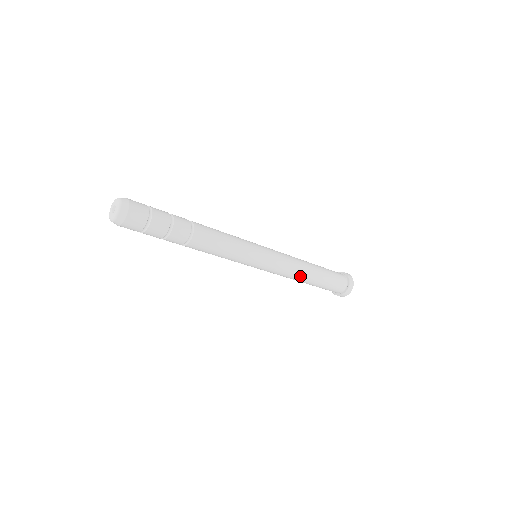
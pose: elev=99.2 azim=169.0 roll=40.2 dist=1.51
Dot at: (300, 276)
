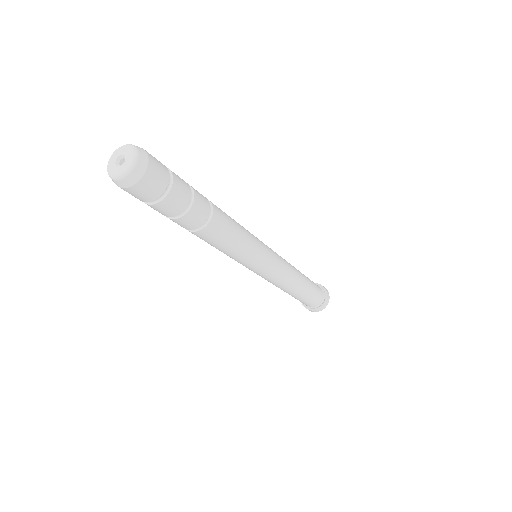
Dot at: (296, 279)
